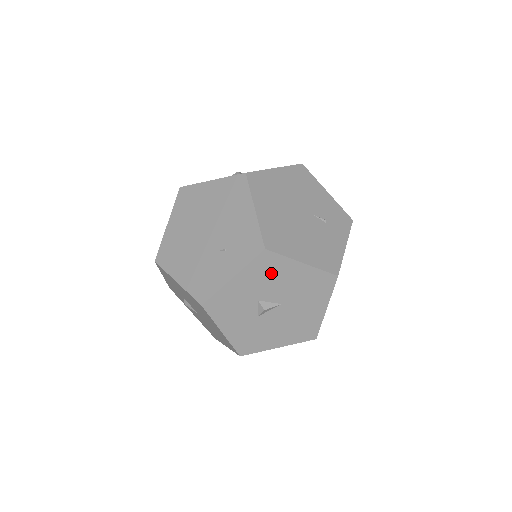
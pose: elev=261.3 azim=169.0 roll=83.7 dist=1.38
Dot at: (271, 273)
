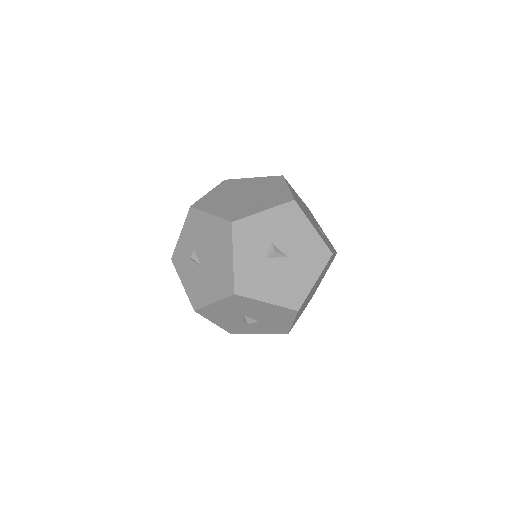
Dot at: (290, 223)
